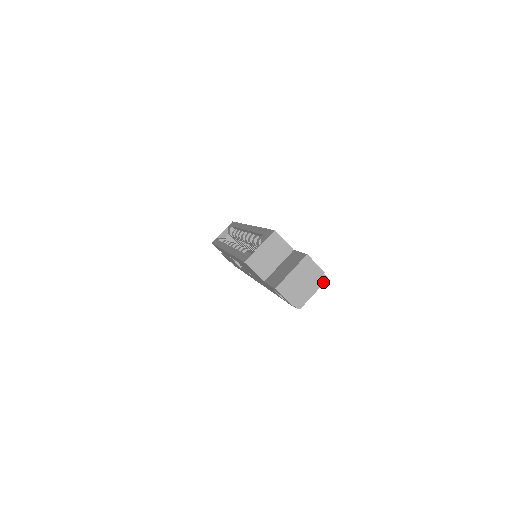
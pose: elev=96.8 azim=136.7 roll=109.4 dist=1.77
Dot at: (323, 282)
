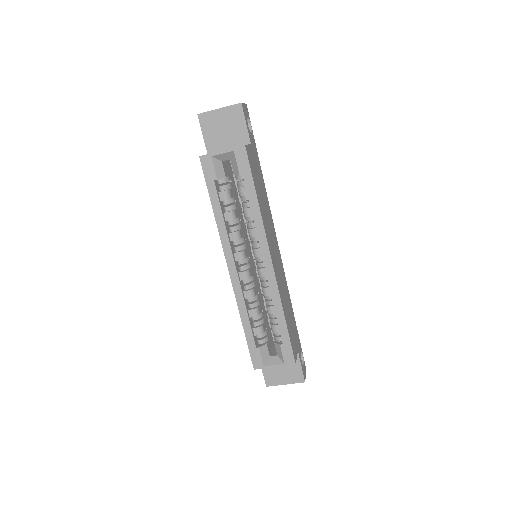
Dot at: occluded
